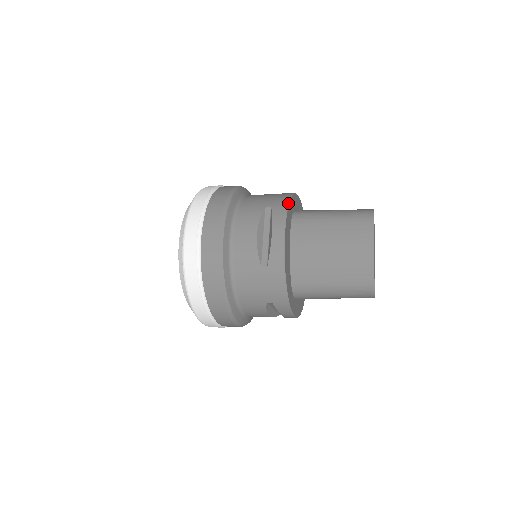
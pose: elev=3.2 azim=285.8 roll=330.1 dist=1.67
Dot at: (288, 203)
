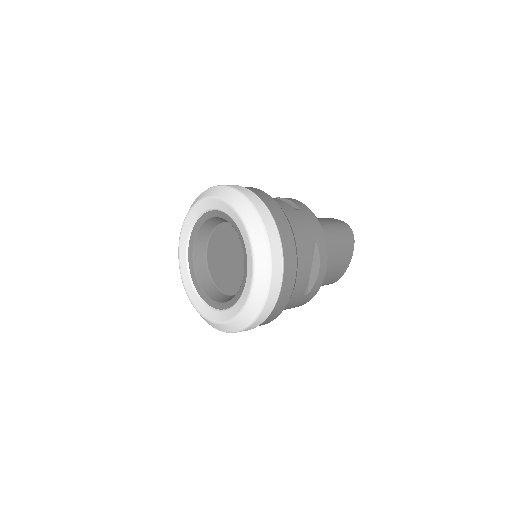
Dot at: occluded
